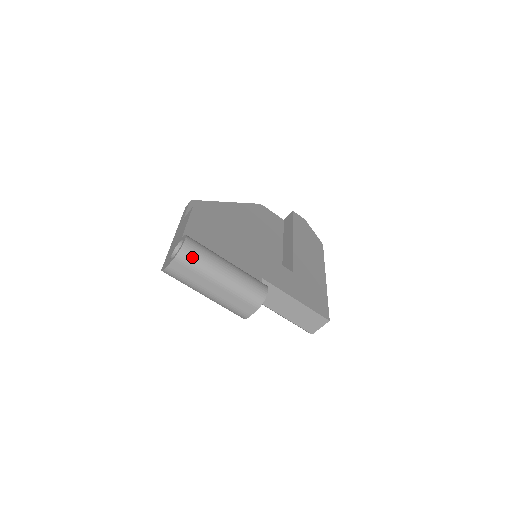
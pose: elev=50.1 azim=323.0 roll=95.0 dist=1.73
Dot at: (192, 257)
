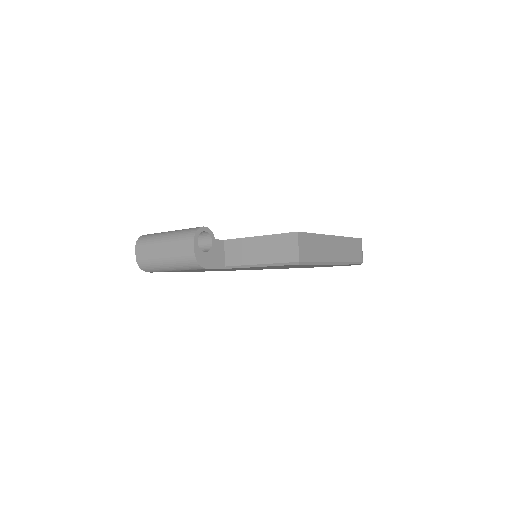
Dot at: (145, 238)
